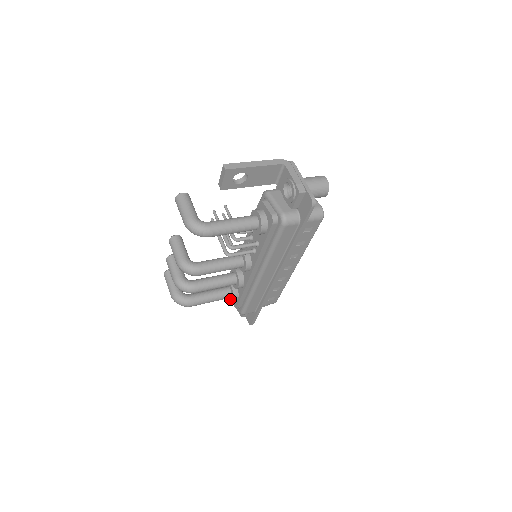
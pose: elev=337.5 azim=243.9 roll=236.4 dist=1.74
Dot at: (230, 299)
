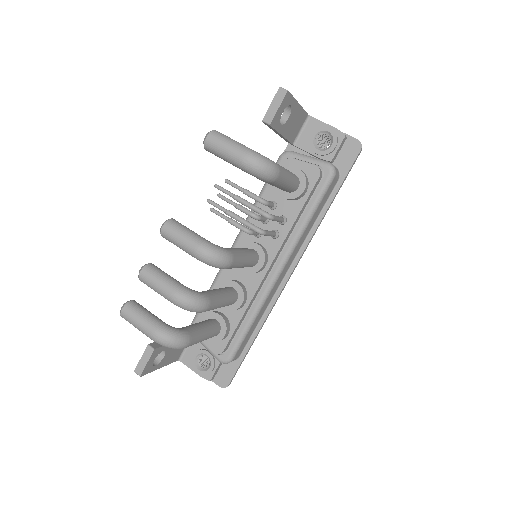
Dot at: (216, 338)
